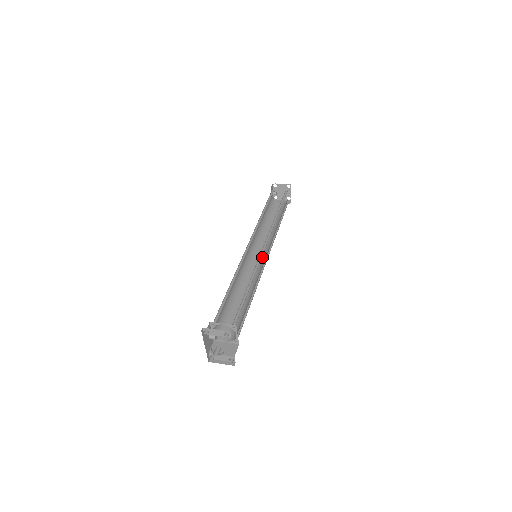
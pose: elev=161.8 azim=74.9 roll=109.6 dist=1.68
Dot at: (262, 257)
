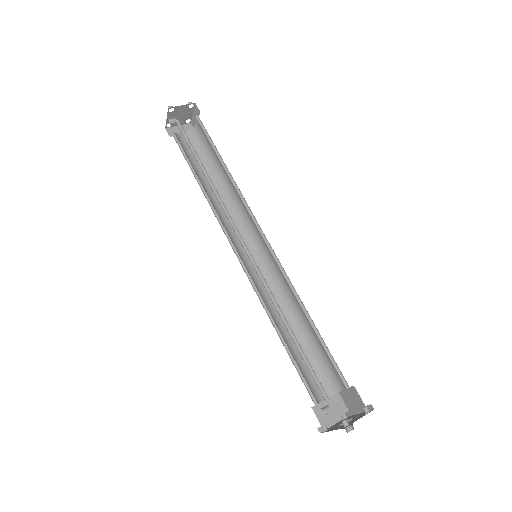
Dot at: (249, 248)
